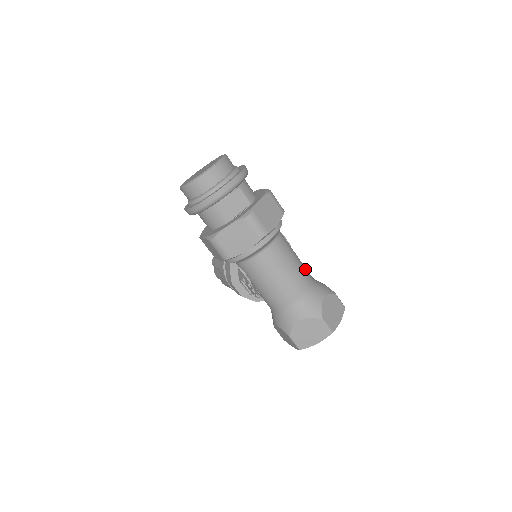
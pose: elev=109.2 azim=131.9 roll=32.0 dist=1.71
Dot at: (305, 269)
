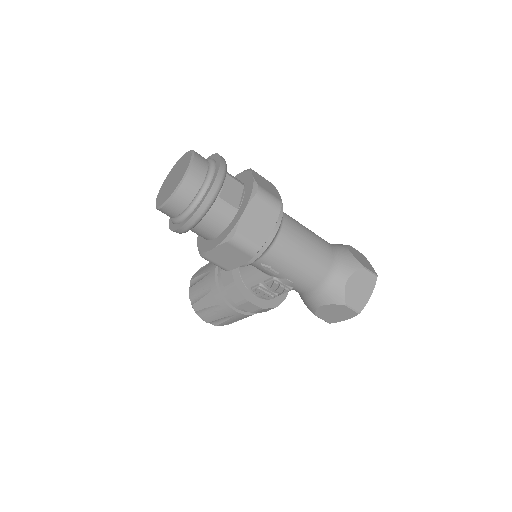
Dot at: occluded
